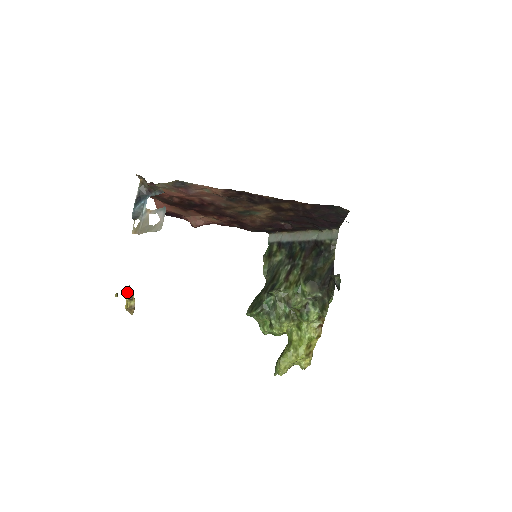
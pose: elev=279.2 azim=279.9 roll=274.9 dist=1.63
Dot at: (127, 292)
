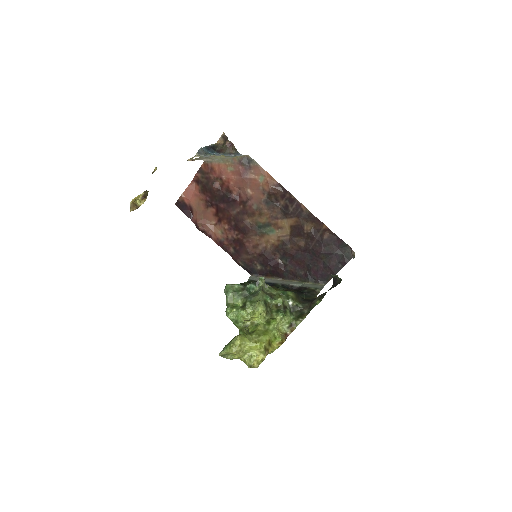
Dot at: (145, 191)
